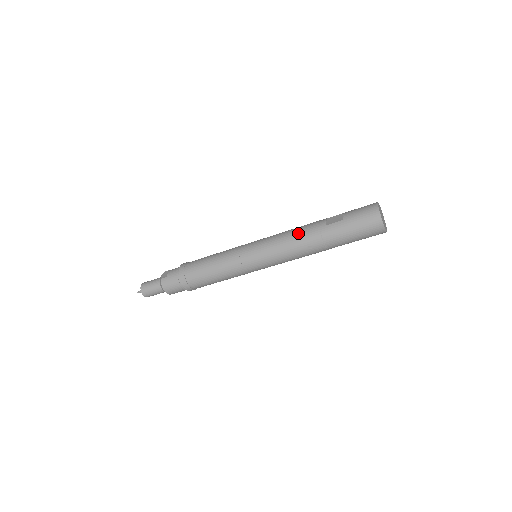
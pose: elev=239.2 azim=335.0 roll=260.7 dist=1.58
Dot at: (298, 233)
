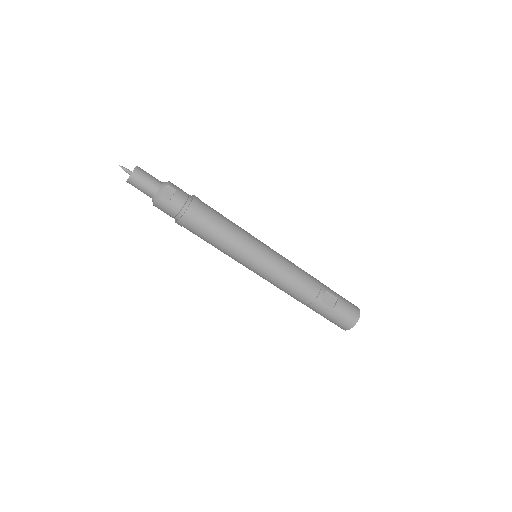
Dot at: (301, 287)
